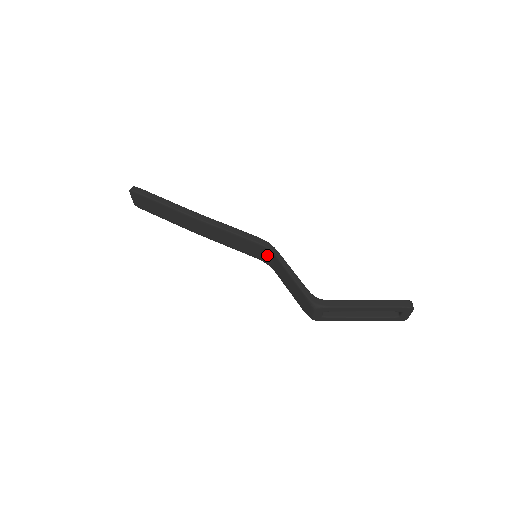
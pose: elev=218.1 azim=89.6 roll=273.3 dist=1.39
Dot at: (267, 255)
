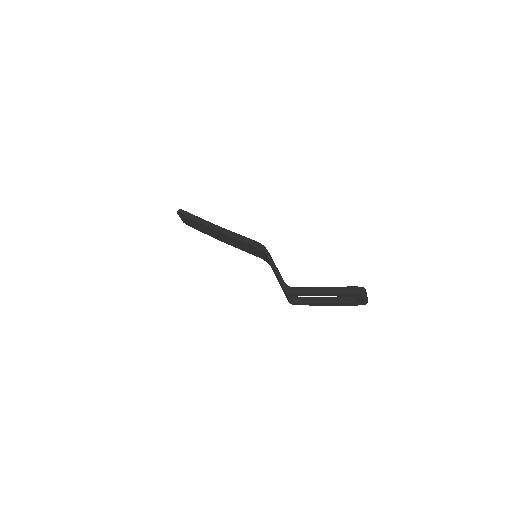
Dot at: (263, 255)
